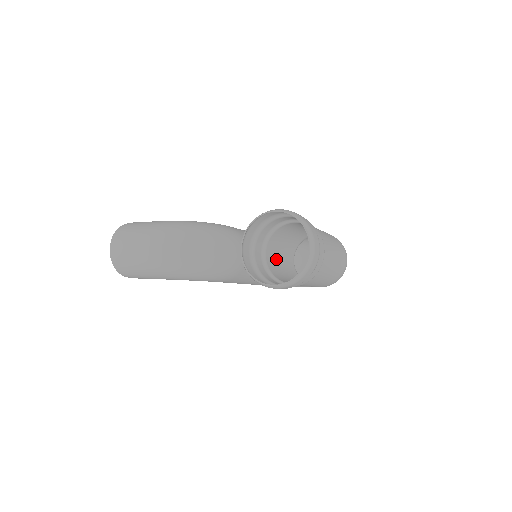
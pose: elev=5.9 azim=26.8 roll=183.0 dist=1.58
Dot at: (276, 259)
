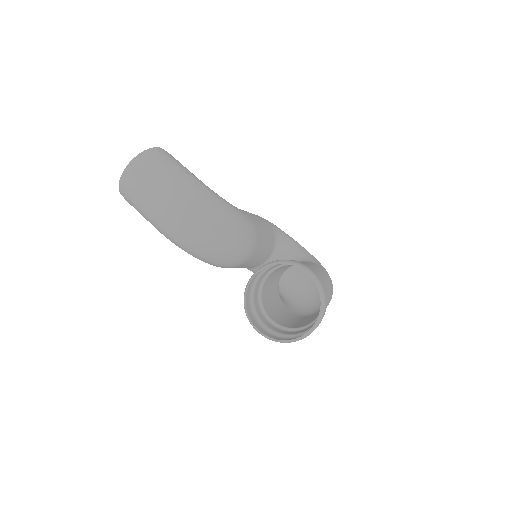
Dot at: (272, 278)
